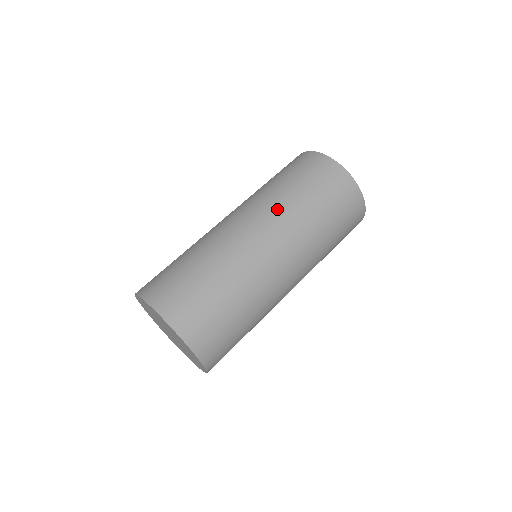
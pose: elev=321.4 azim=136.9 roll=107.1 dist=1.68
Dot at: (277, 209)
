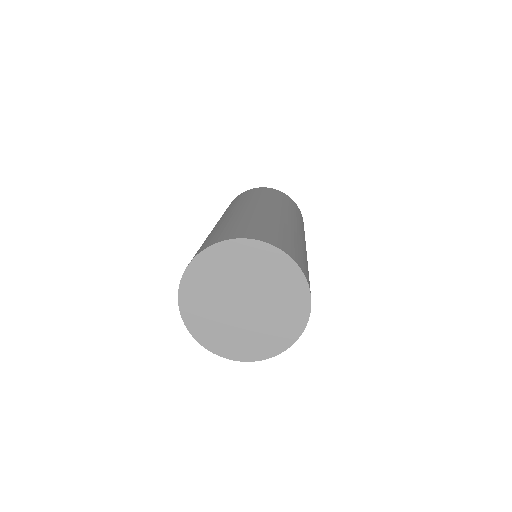
Dot at: (271, 202)
